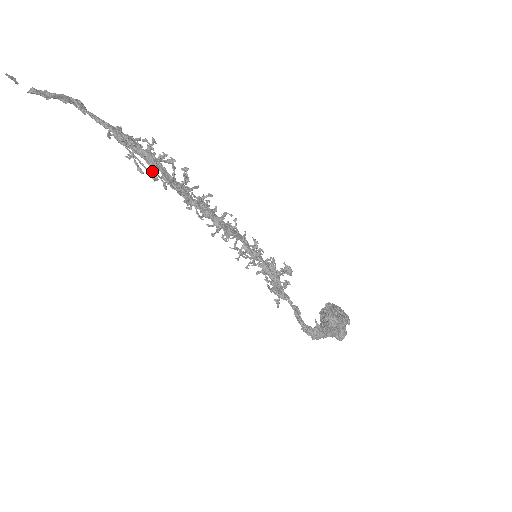
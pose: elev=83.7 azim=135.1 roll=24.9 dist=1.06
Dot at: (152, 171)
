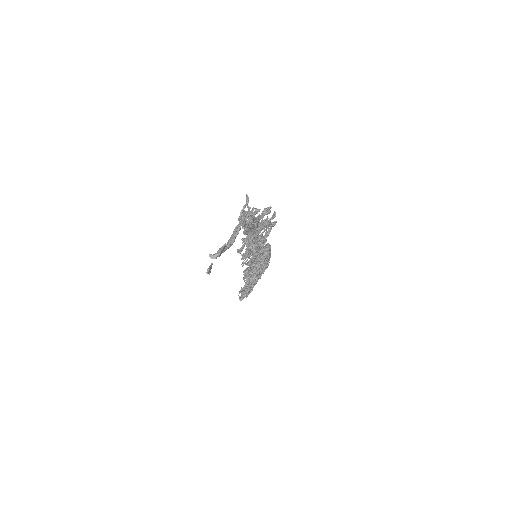
Dot at: (248, 250)
